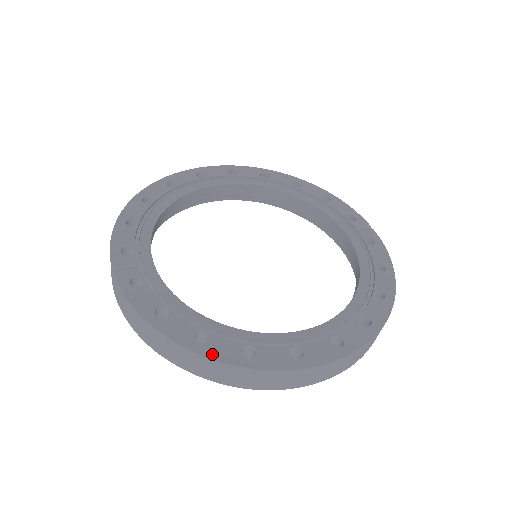
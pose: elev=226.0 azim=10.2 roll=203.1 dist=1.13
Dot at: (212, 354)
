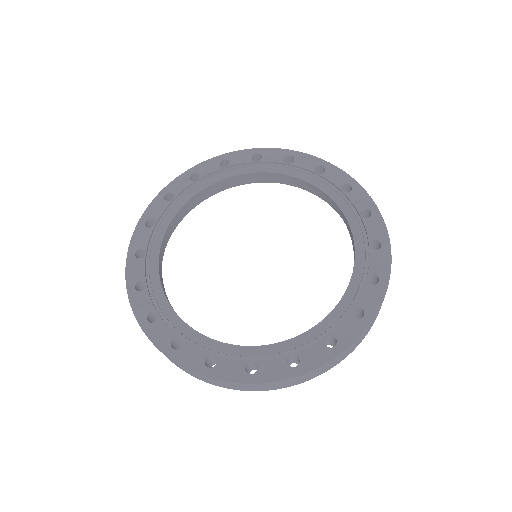
Dot at: (221, 376)
